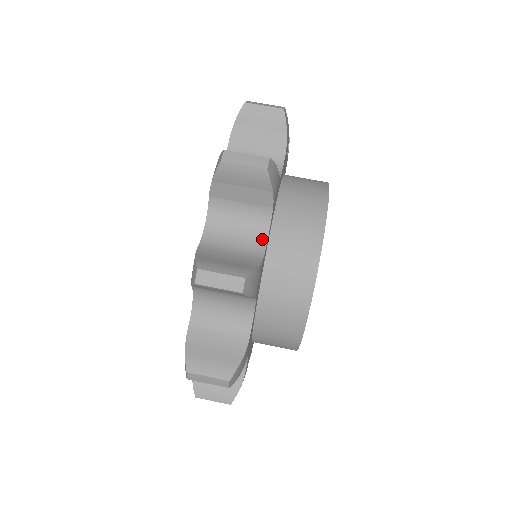
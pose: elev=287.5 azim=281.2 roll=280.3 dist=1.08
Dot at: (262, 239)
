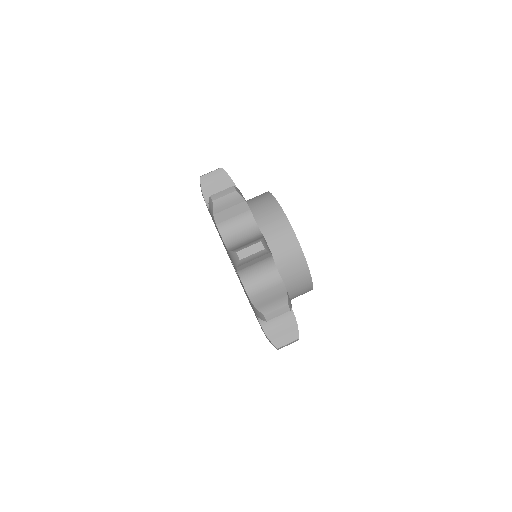
Dot at: (275, 271)
